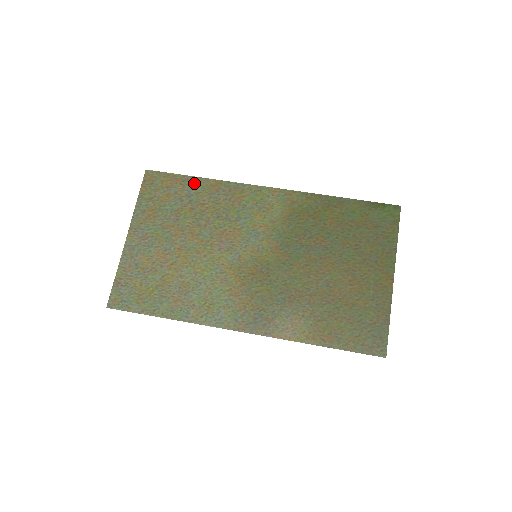
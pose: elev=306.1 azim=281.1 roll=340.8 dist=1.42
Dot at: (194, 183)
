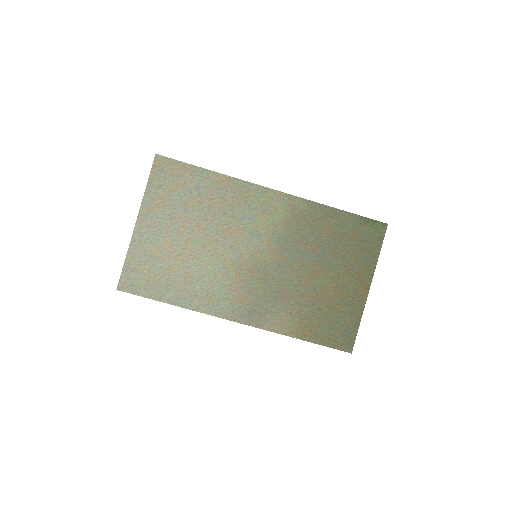
Dot at: (204, 175)
